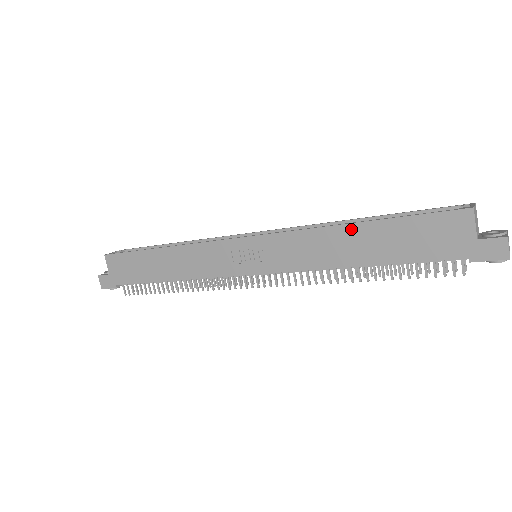
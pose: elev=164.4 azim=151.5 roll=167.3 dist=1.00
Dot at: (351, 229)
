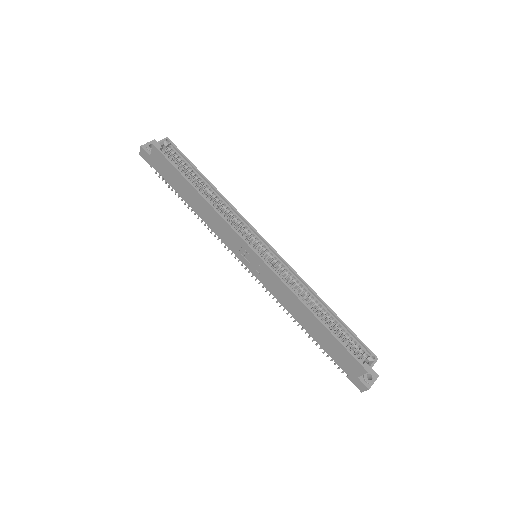
Dot at: (312, 316)
